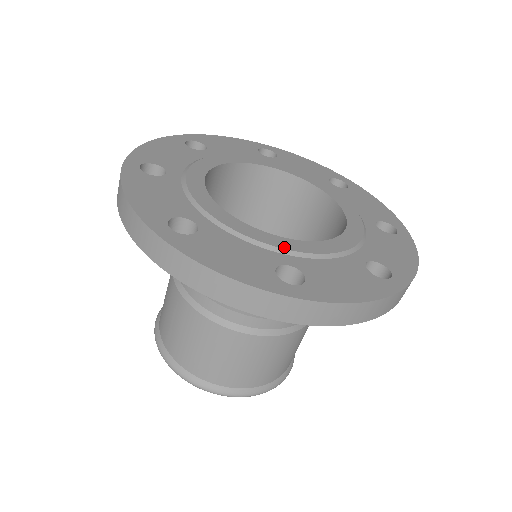
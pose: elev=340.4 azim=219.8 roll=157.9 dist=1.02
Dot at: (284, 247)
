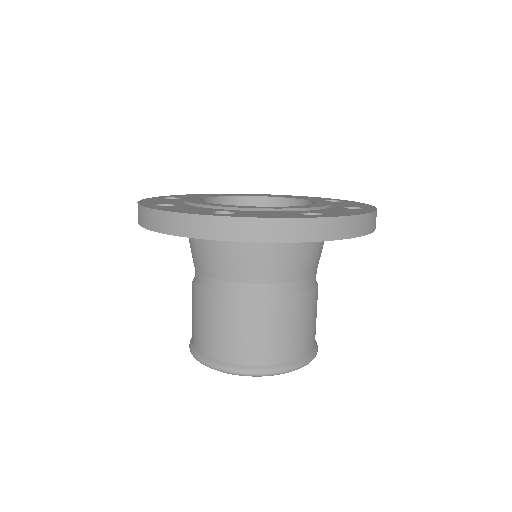
Dot at: (232, 207)
